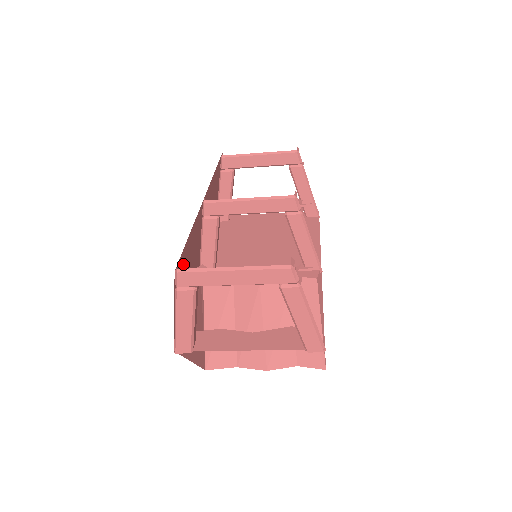
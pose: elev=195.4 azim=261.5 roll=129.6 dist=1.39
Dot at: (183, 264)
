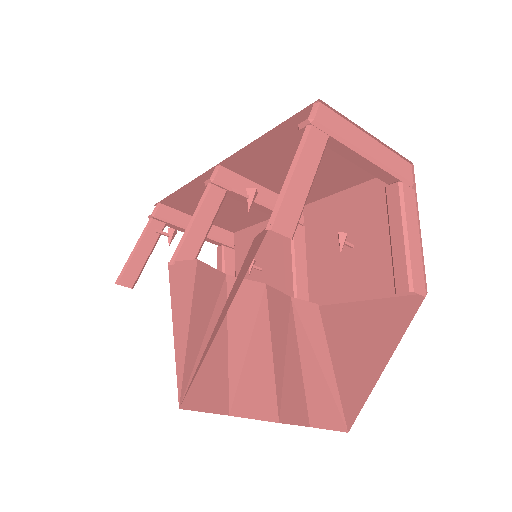
Dot at: occluded
